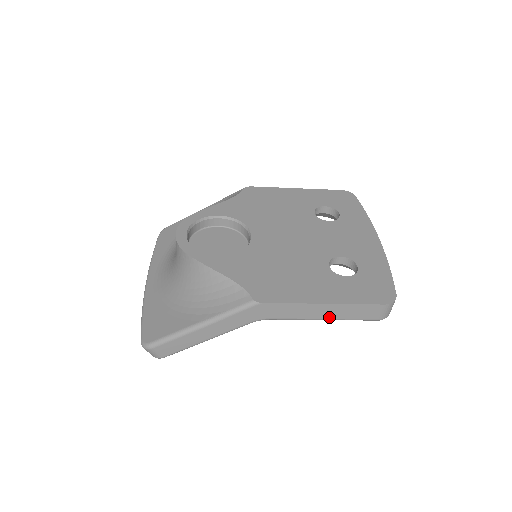
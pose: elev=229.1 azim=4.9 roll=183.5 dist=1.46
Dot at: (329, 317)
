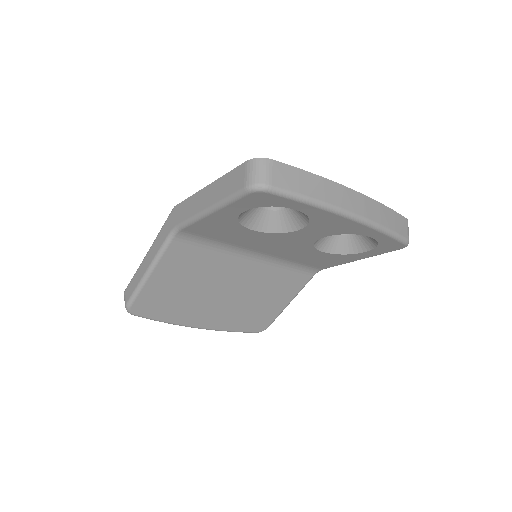
Dot at: (210, 203)
